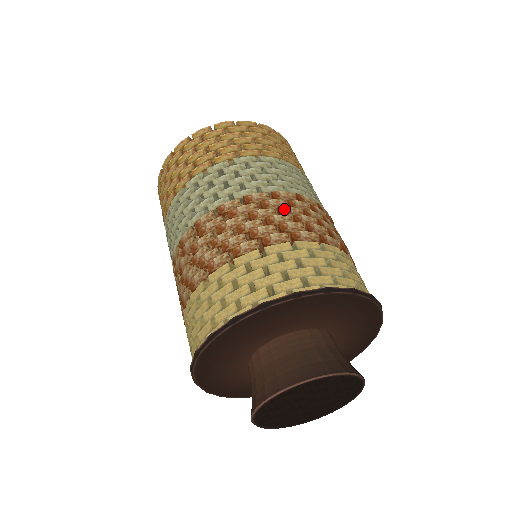
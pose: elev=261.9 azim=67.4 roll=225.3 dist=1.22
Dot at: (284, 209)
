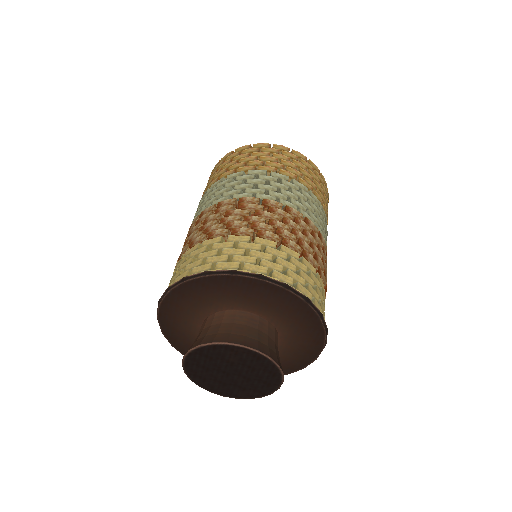
Dot at: (307, 233)
